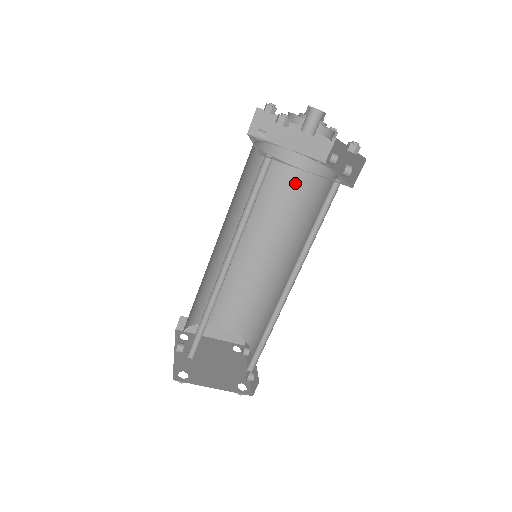
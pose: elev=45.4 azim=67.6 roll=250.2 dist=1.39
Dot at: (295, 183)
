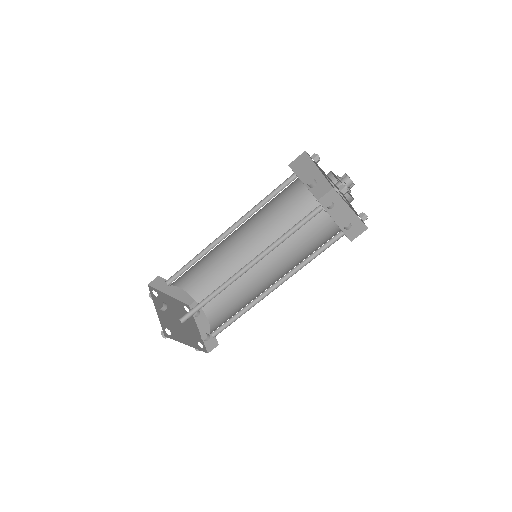
Dot at: (296, 208)
